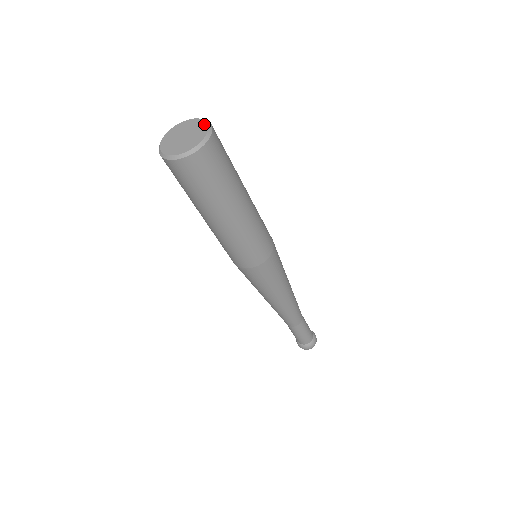
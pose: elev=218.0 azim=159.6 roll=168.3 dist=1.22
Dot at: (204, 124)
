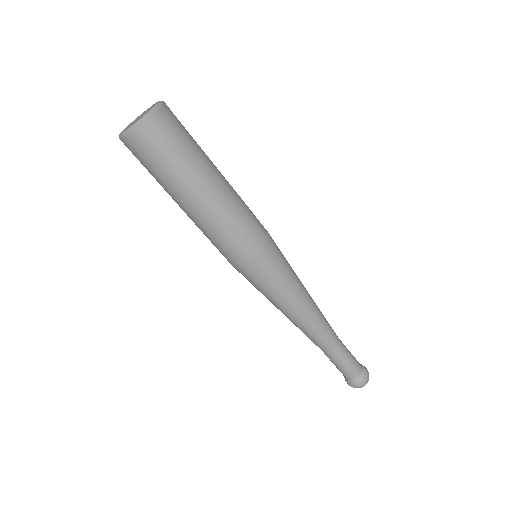
Dot at: (155, 105)
